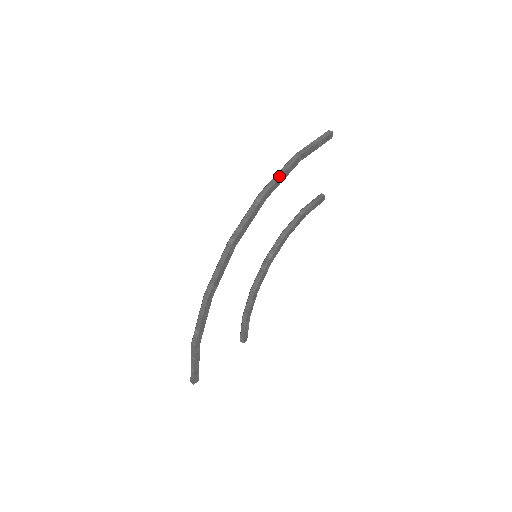
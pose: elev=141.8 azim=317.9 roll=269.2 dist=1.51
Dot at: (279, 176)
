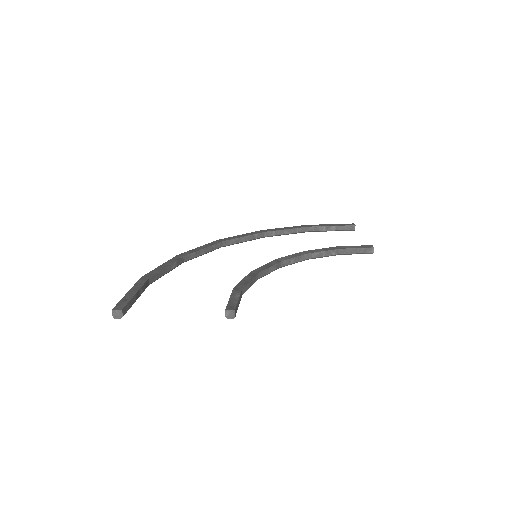
Dot at: occluded
